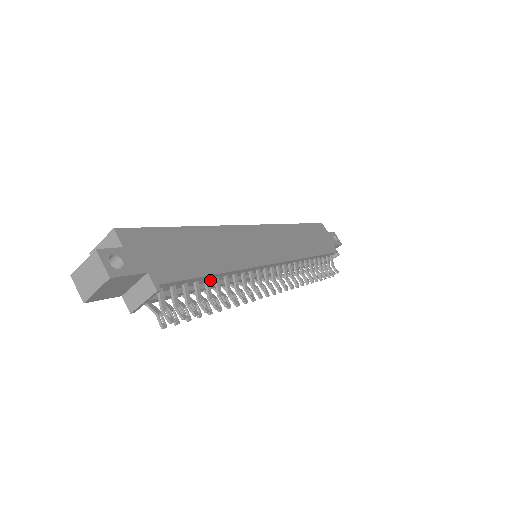
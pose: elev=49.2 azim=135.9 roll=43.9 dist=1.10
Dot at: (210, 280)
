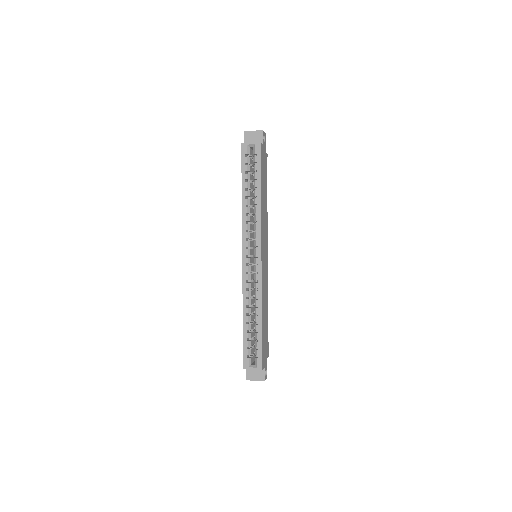
Dot at: occluded
